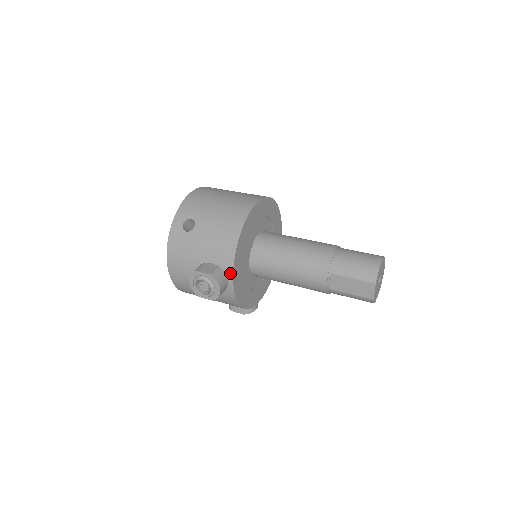
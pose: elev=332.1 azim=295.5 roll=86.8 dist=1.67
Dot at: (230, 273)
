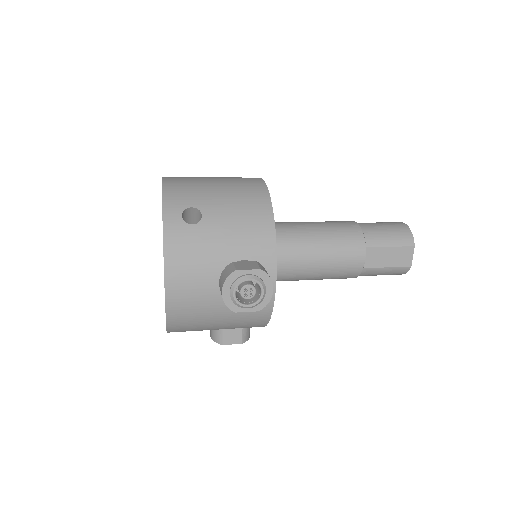
Dot at: (272, 267)
